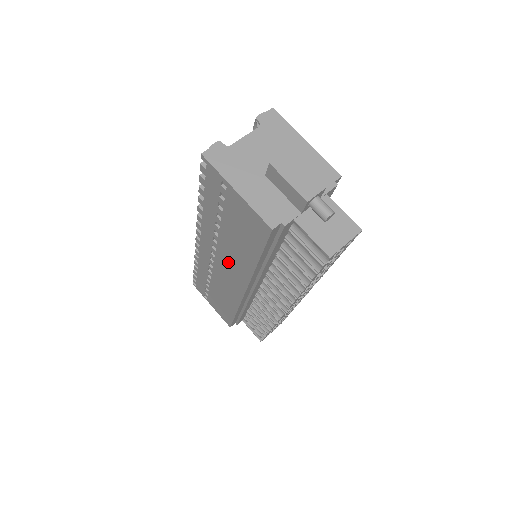
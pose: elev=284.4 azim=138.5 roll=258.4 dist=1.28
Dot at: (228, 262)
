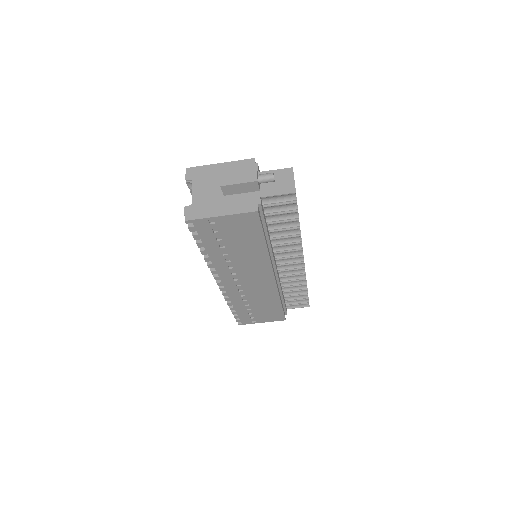
Dot at: (249, 270)
